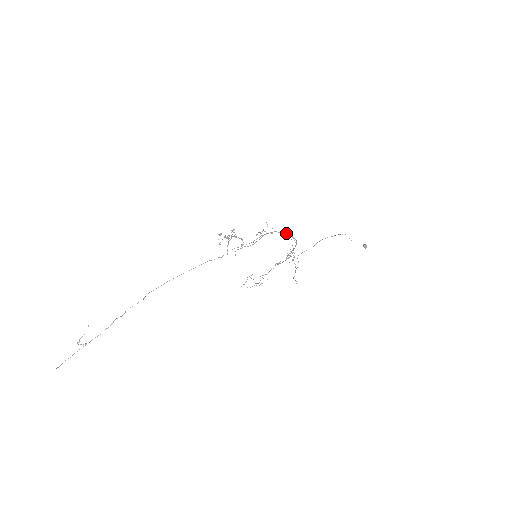
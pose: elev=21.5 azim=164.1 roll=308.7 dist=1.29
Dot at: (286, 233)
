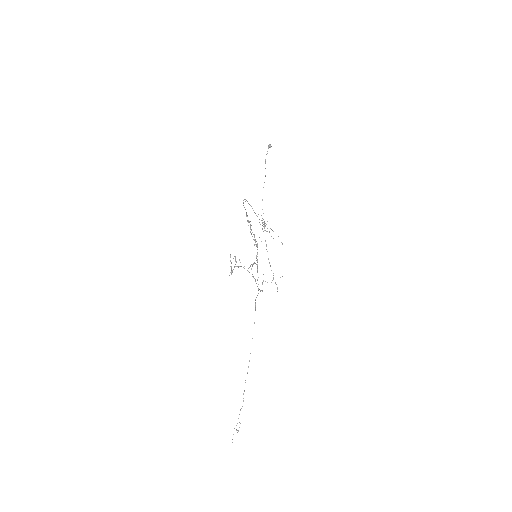
Dot at: occluded
